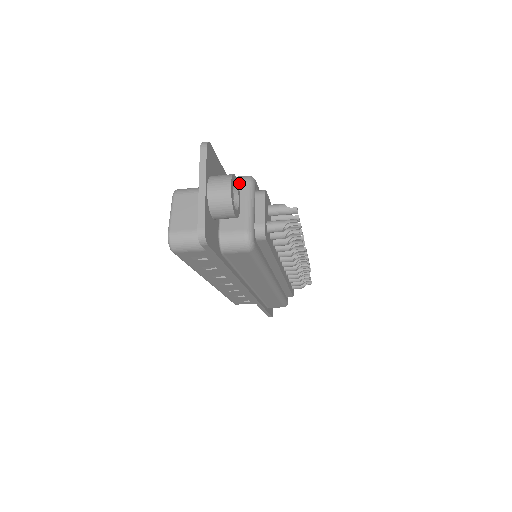
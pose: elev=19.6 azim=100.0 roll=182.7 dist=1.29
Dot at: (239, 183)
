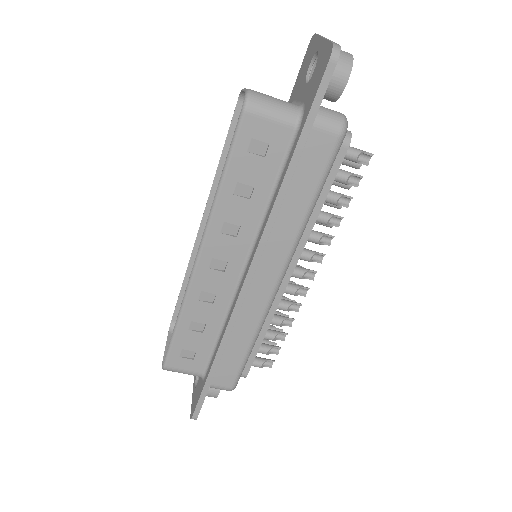
Dot at: occluded
